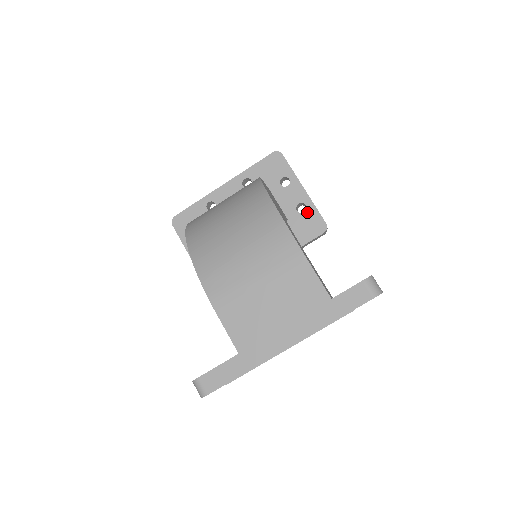
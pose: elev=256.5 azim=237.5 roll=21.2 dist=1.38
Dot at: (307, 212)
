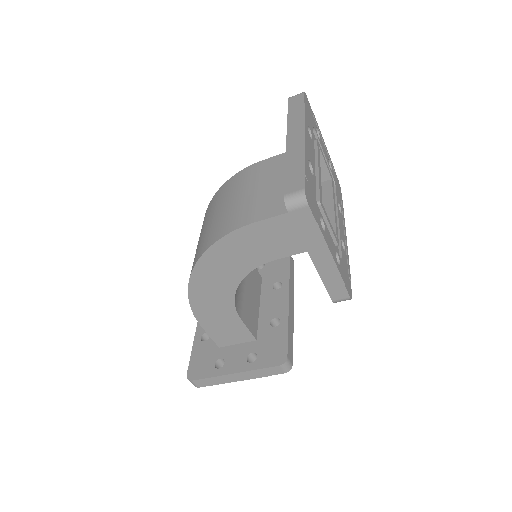
Dot at: (266, 263)
